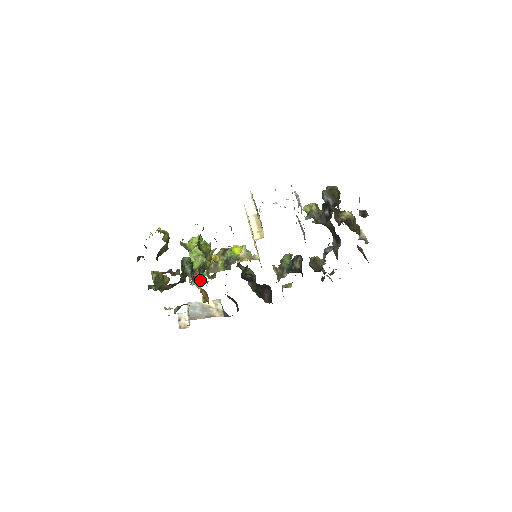
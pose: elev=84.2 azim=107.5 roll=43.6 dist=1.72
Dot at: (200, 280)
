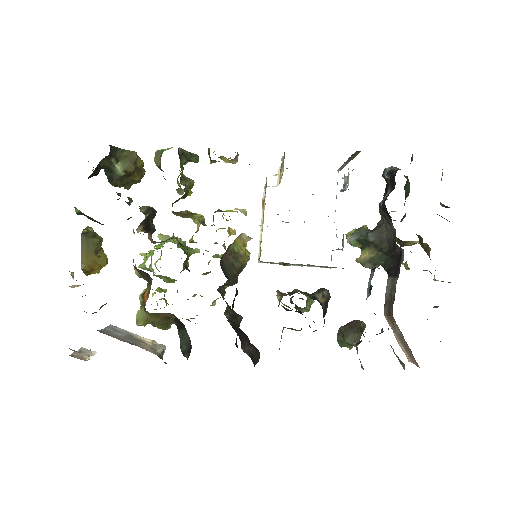
Dot at: occluded
